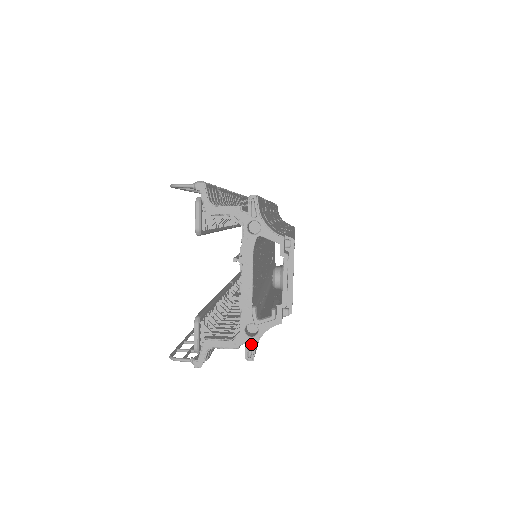
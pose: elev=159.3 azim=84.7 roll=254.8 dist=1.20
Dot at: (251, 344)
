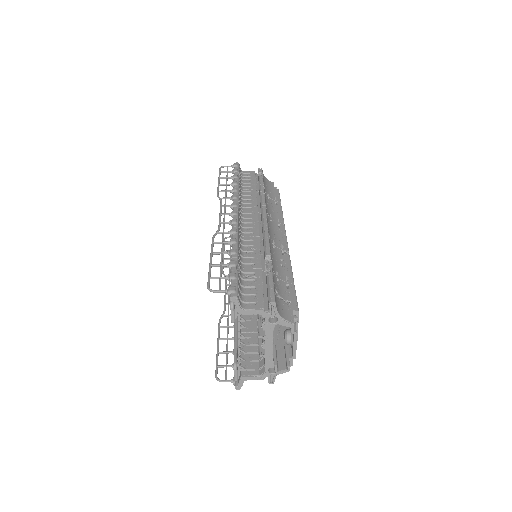
Dot at: (272, 376)
